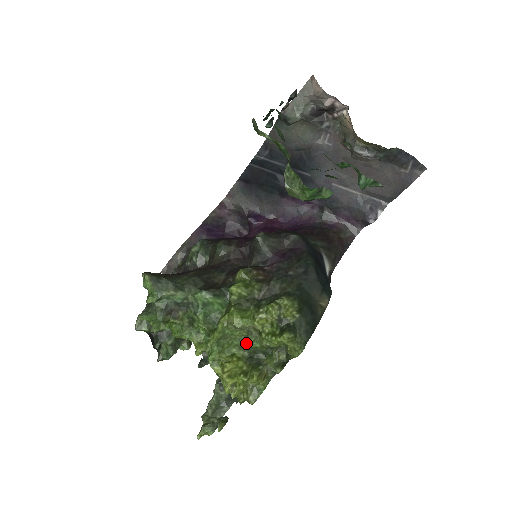
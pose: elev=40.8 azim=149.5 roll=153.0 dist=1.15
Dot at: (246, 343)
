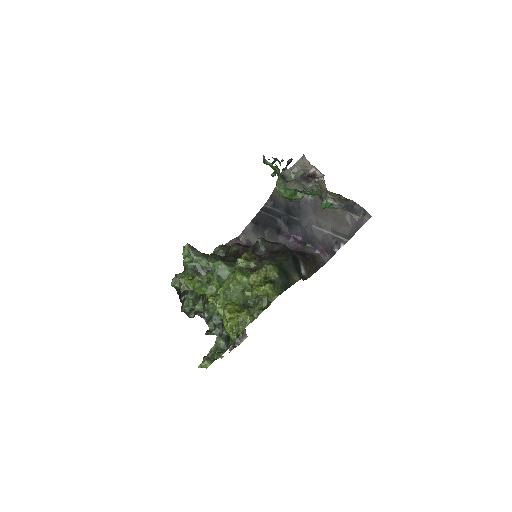
Dot at: (242, 295)
